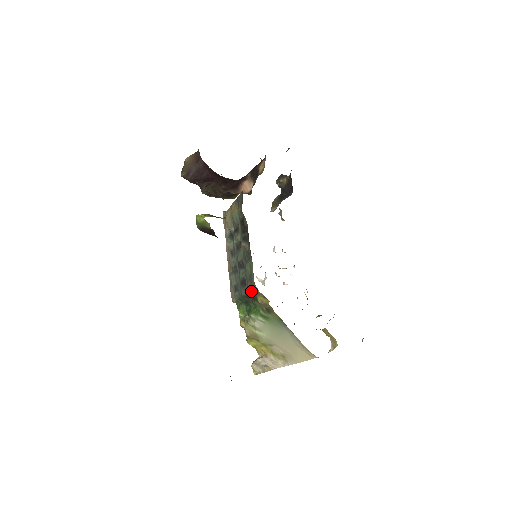
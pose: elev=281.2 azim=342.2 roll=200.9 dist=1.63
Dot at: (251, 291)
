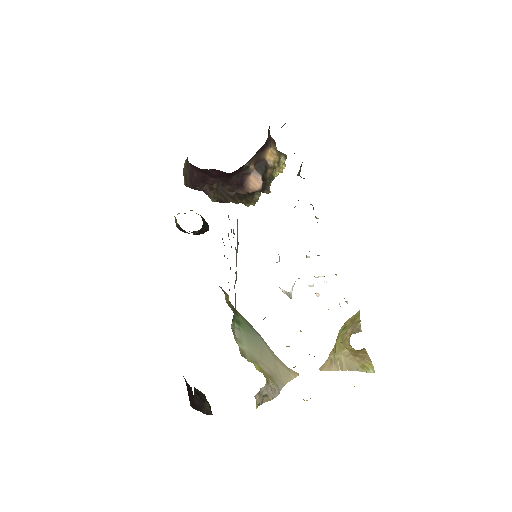
Dot at: (222, 290)
